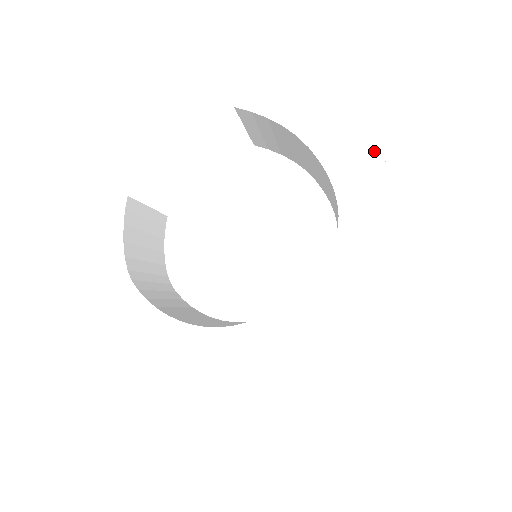
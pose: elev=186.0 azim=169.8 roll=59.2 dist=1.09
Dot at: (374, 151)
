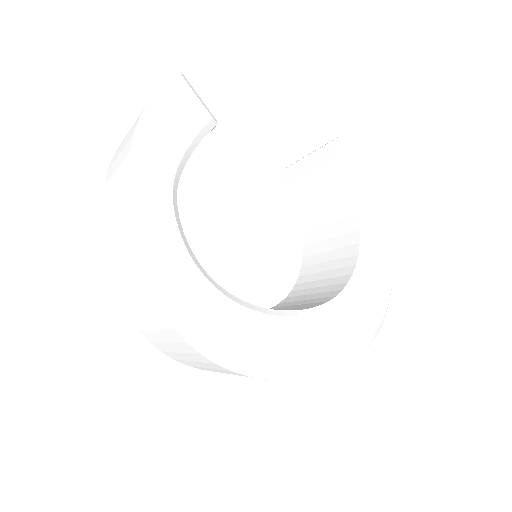
Dot at: occluded
